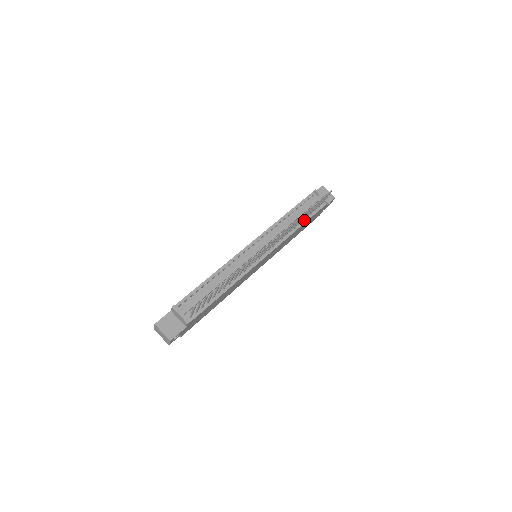
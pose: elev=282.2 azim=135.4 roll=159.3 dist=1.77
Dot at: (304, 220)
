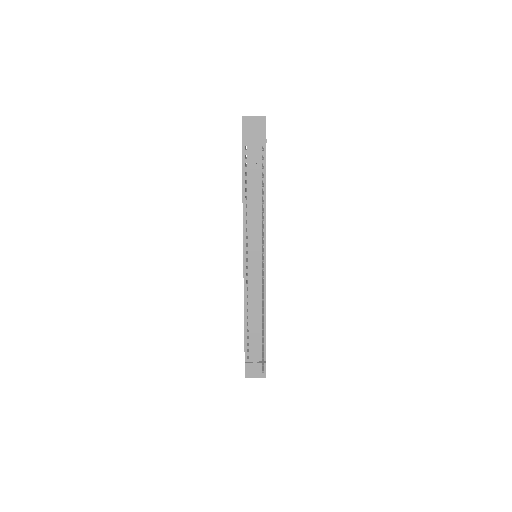
Dot at: (263, 187)
